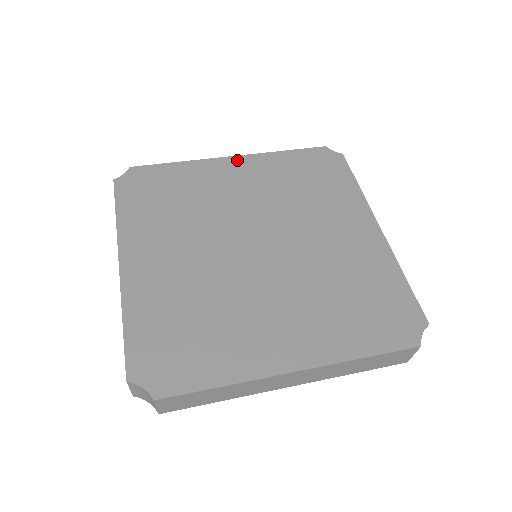
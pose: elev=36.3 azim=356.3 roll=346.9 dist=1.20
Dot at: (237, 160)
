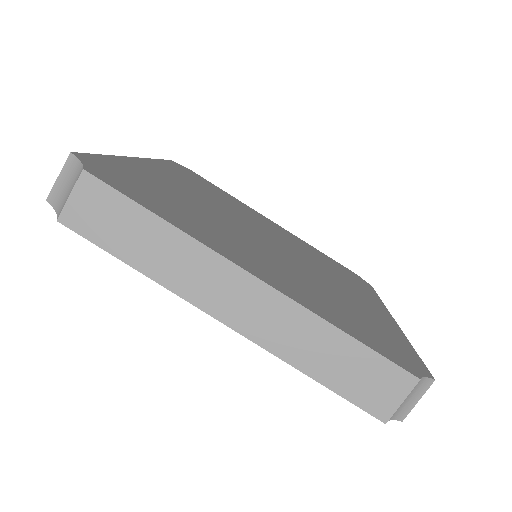
Dot at: (277, 225)
